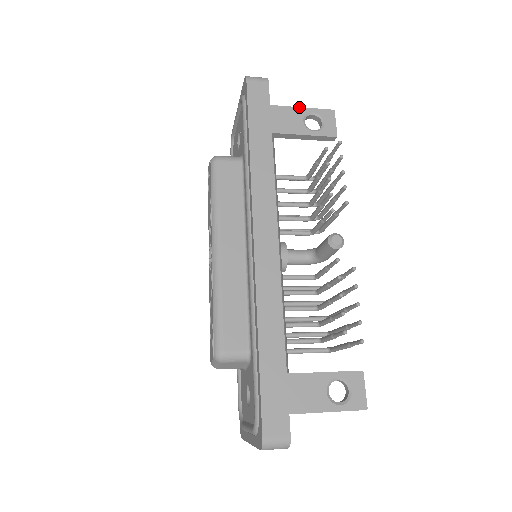
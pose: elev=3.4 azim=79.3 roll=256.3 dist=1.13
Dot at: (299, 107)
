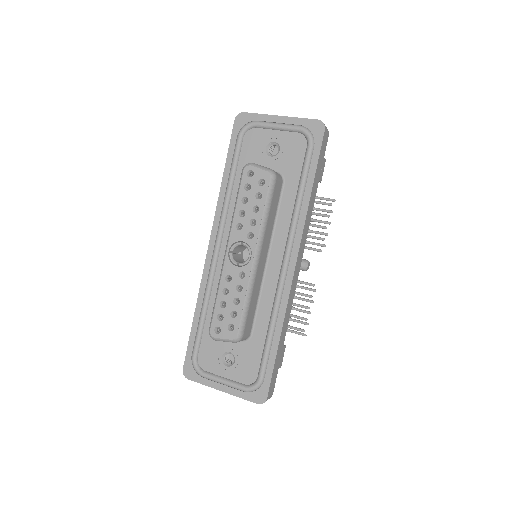
Dot at: occluded
